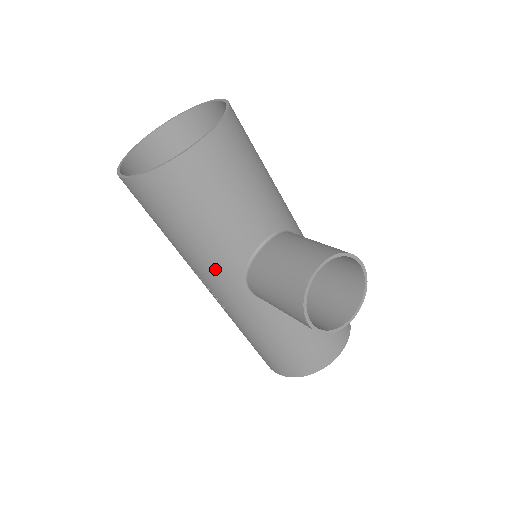
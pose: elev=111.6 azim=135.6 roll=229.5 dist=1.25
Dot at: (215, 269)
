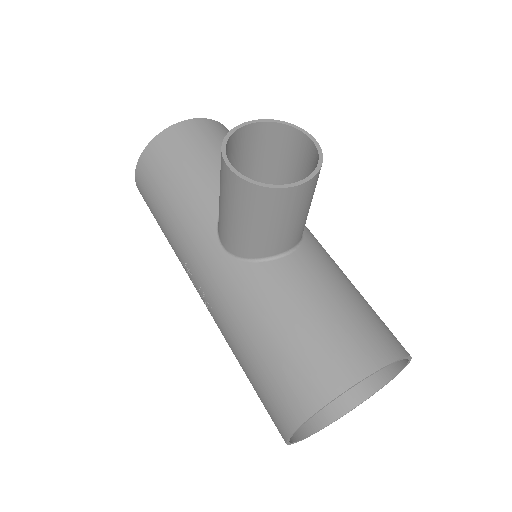
Dot at: (191, 232)
